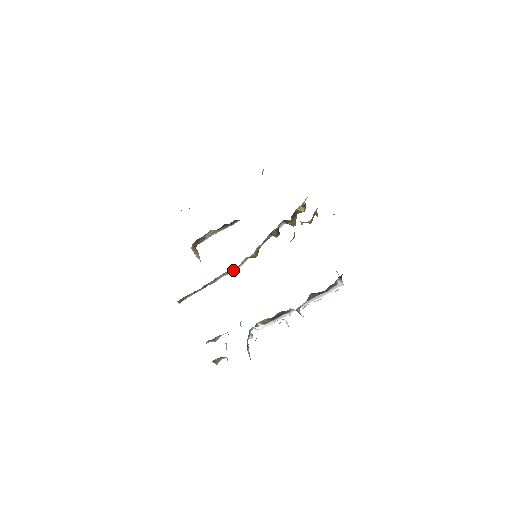
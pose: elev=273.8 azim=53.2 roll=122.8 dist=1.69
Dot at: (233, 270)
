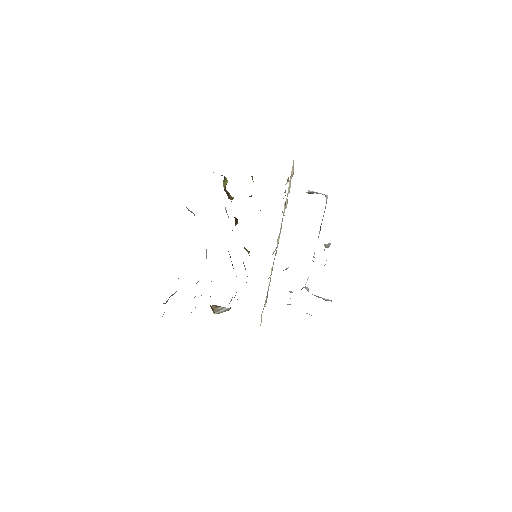
Dot at: occluded
